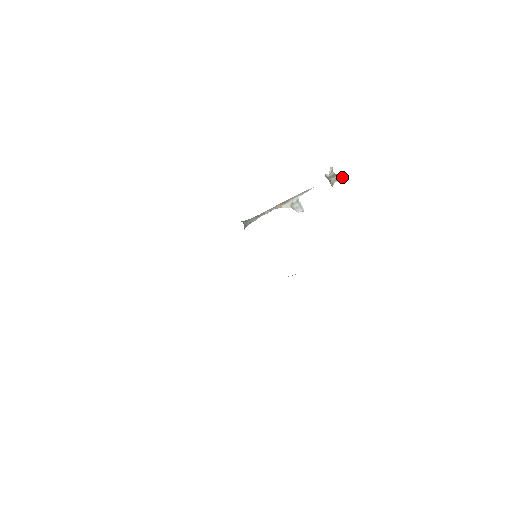
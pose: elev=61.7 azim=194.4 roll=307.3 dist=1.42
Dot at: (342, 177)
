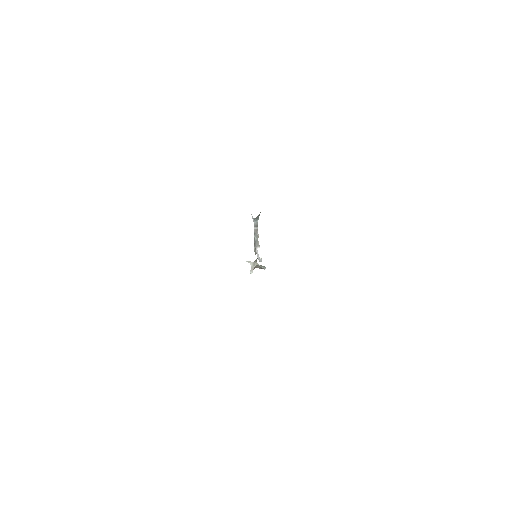
Dot at: (264, 268)
